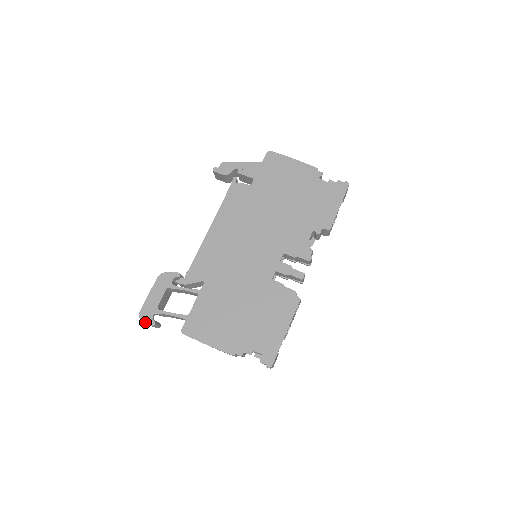
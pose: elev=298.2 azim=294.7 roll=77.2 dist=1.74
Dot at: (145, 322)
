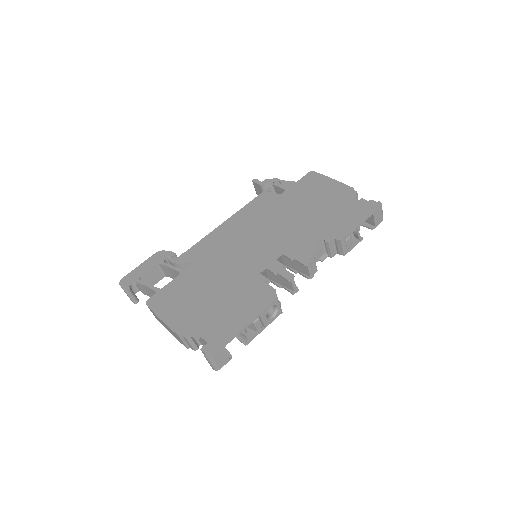
Dot at: (121, 287)
